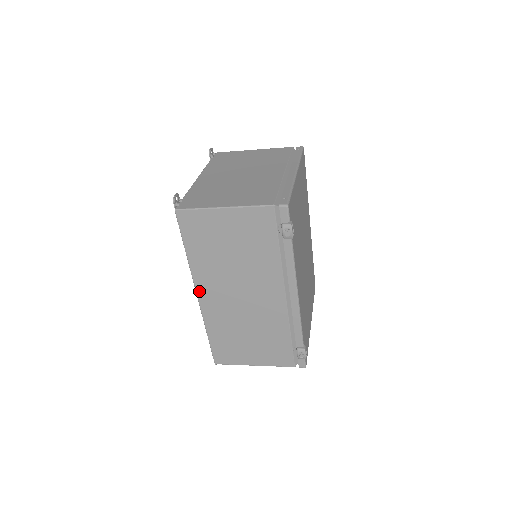
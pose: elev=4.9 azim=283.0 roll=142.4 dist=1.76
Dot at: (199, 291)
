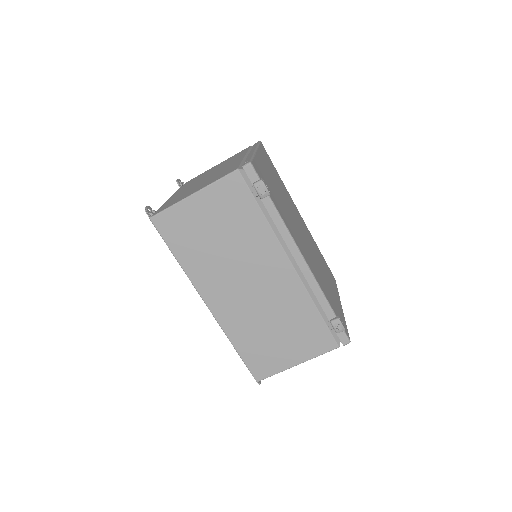
Dot at: (206, 299)
